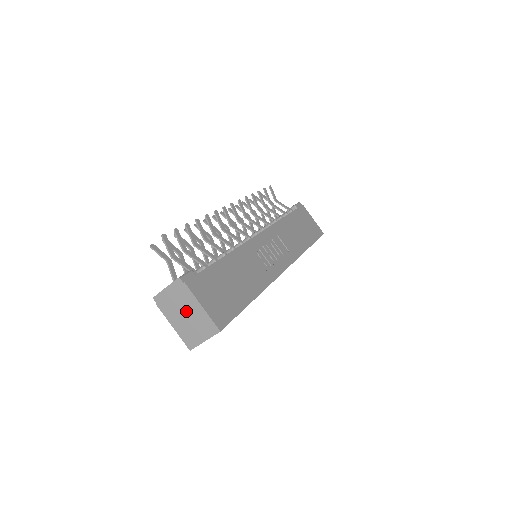
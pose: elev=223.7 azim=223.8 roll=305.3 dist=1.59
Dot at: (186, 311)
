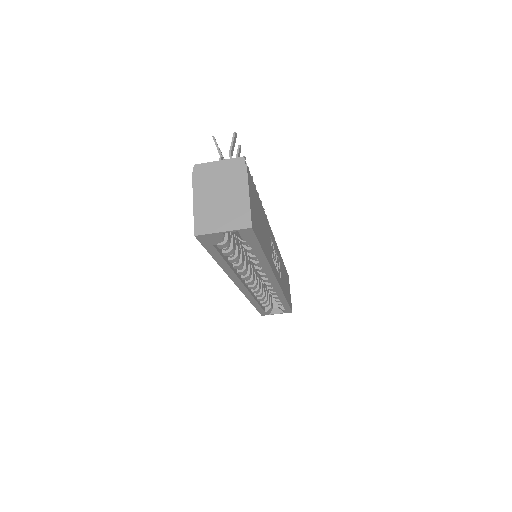
Dot at: (225, 192)
